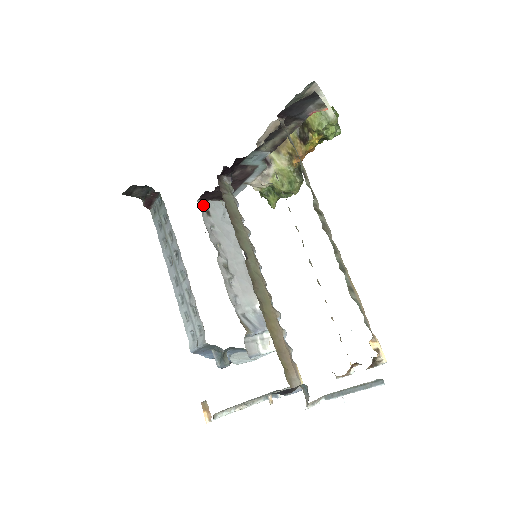
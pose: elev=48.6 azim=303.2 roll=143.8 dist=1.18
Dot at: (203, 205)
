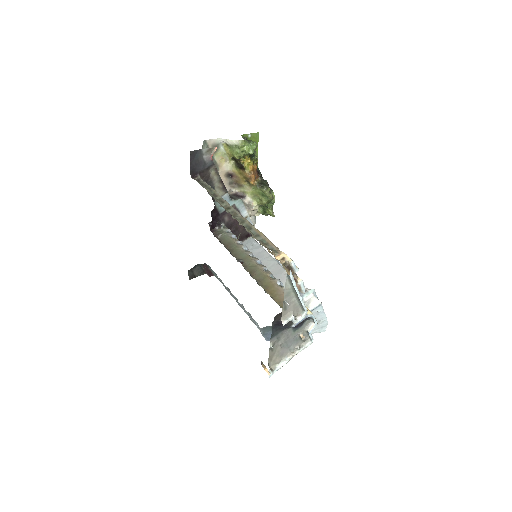
Dot at: occluded
